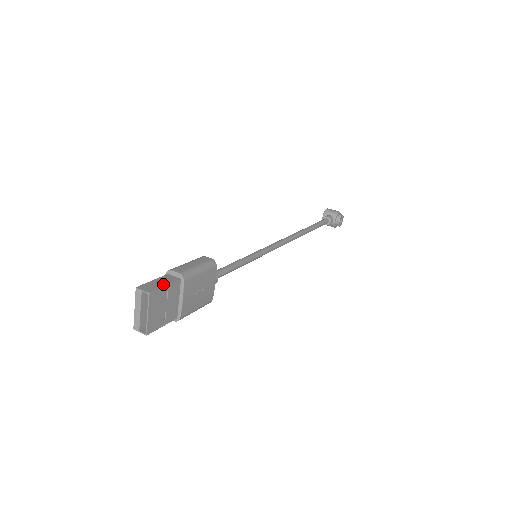
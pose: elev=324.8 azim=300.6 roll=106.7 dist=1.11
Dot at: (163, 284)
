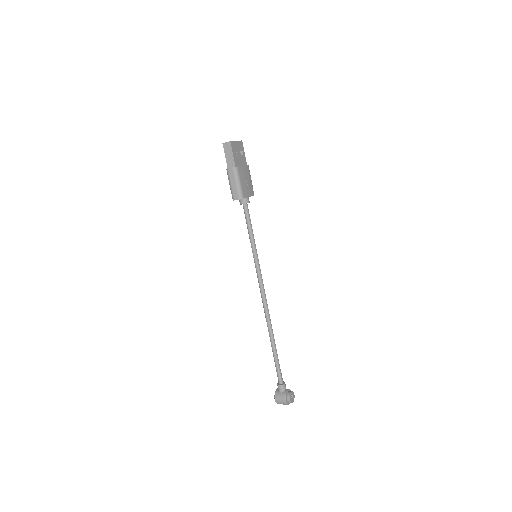
Dot at: (243, 153)
